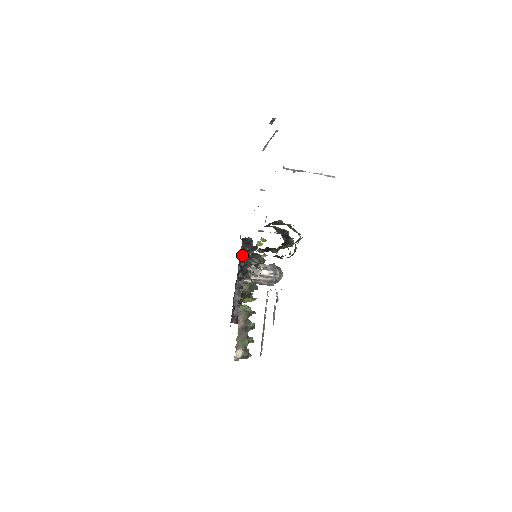
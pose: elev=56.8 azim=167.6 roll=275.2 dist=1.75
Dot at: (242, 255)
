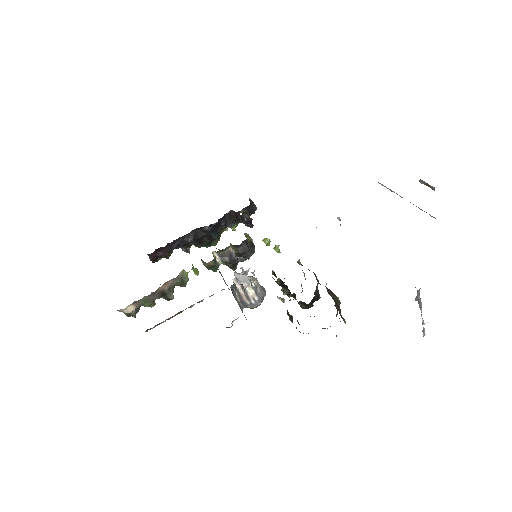
Dot at: (233, 214)
